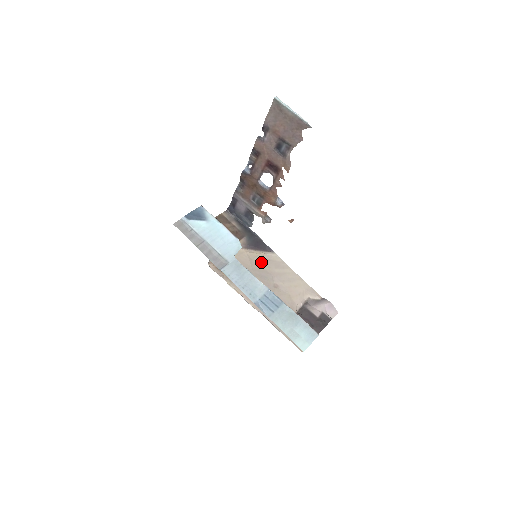
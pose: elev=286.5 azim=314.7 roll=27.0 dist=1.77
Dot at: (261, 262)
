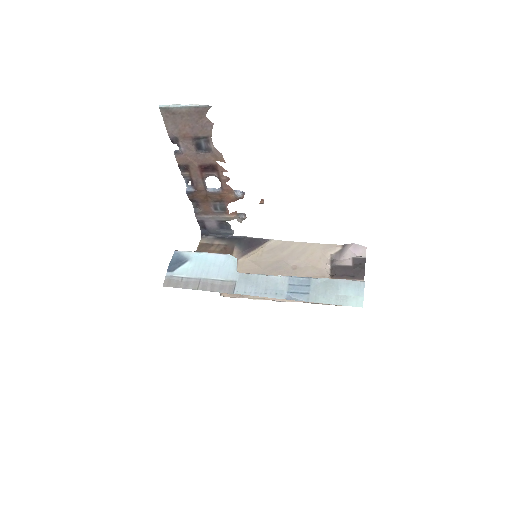
Dot at: (265, 257)
